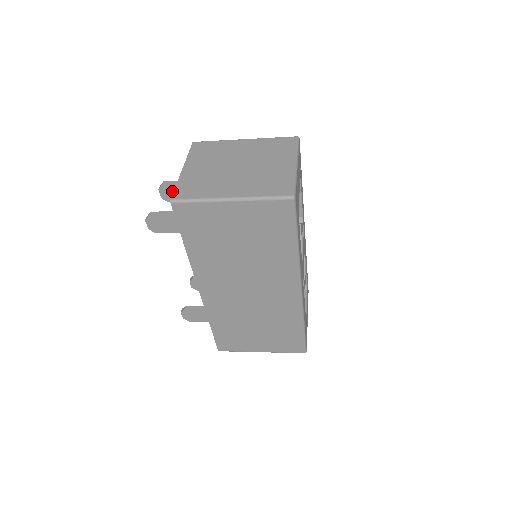
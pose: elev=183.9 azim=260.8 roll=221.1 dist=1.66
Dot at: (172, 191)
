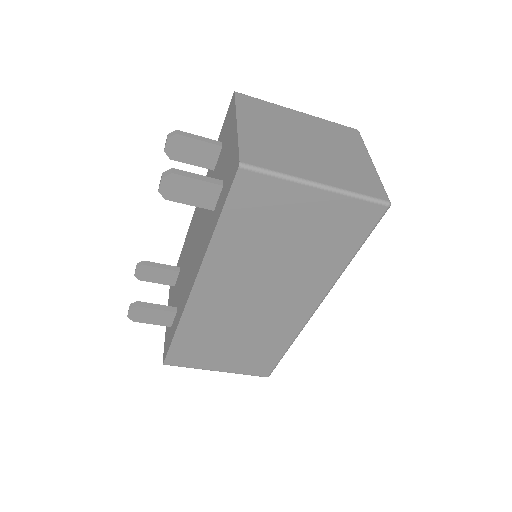
Dot at: (185, 146)
